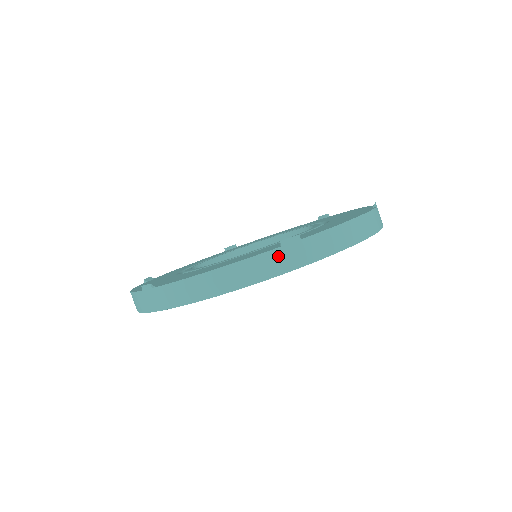
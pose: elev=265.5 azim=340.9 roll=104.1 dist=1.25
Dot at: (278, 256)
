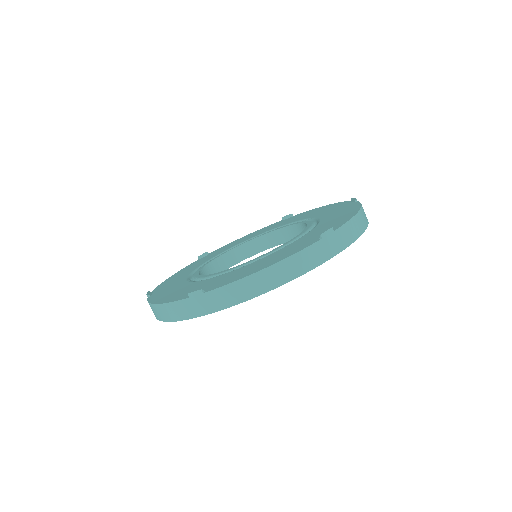
Dot at: (188, 304)
